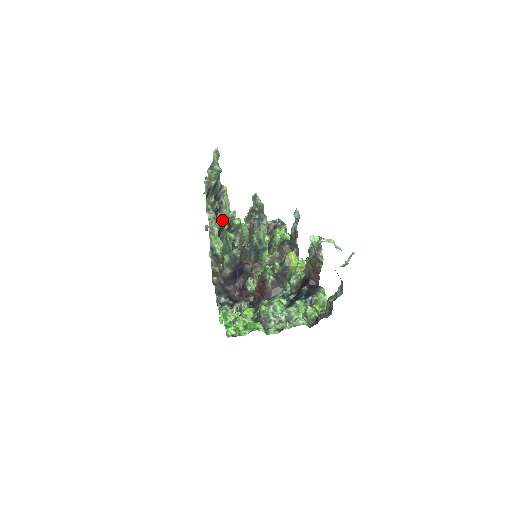
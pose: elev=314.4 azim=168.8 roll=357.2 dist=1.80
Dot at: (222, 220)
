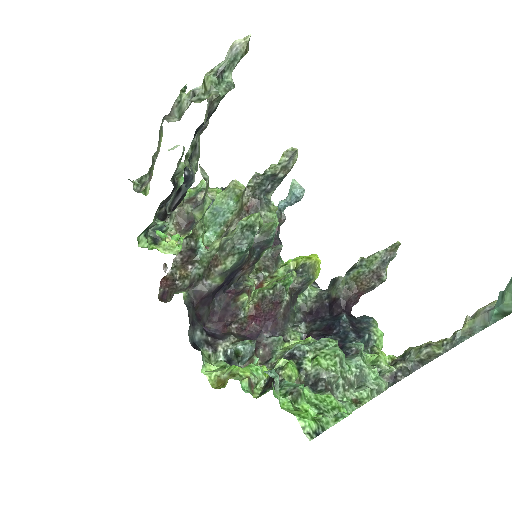
Dot at: (192, 180)
